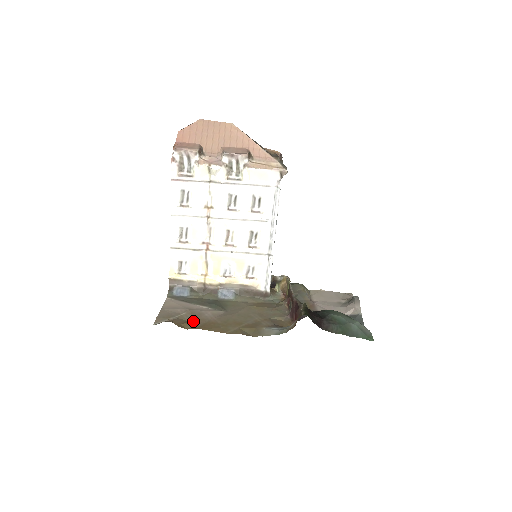
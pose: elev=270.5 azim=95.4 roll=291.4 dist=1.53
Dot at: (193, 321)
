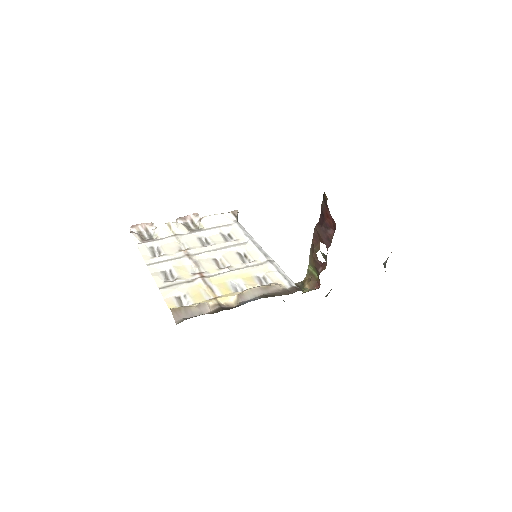
Dot at: occluded
